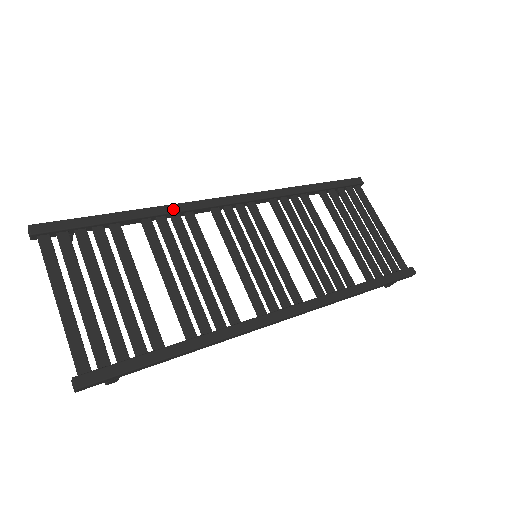
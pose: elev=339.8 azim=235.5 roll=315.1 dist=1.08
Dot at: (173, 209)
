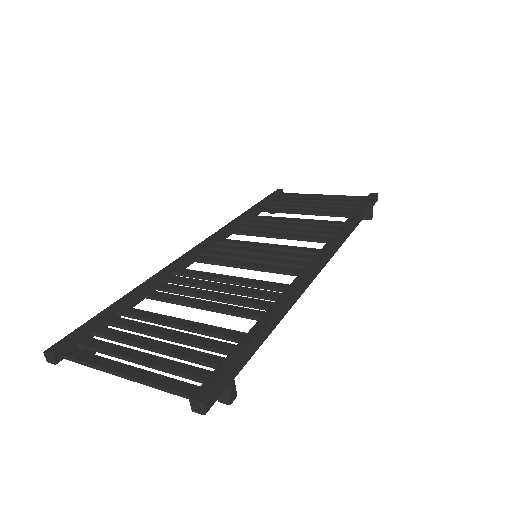
Dot at: (160, 274)
